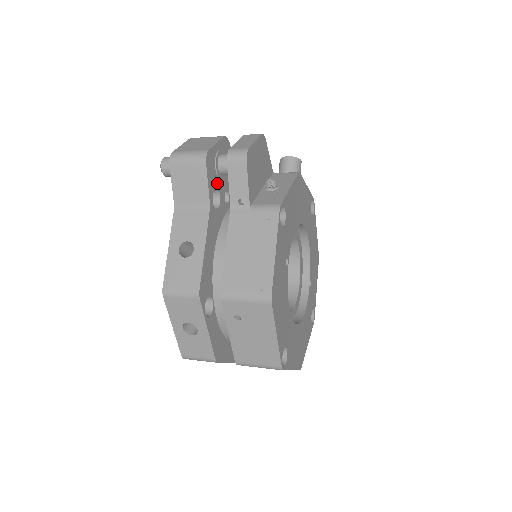
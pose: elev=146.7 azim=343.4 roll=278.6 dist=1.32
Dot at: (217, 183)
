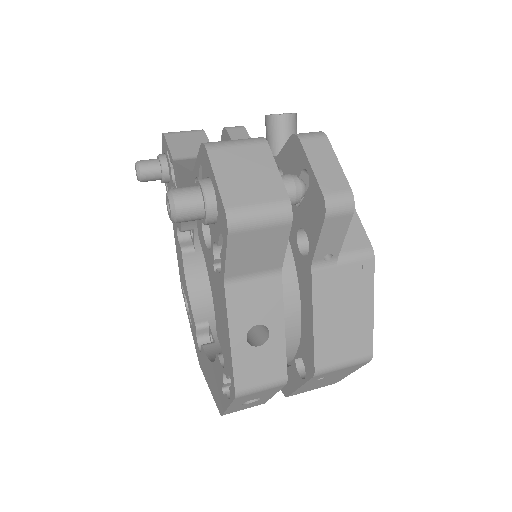
Dot at: occluded
